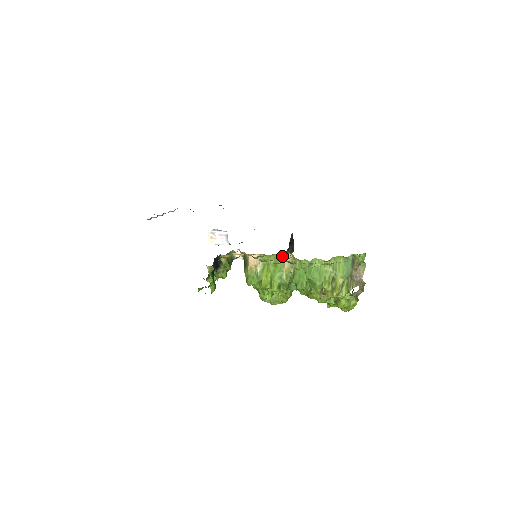
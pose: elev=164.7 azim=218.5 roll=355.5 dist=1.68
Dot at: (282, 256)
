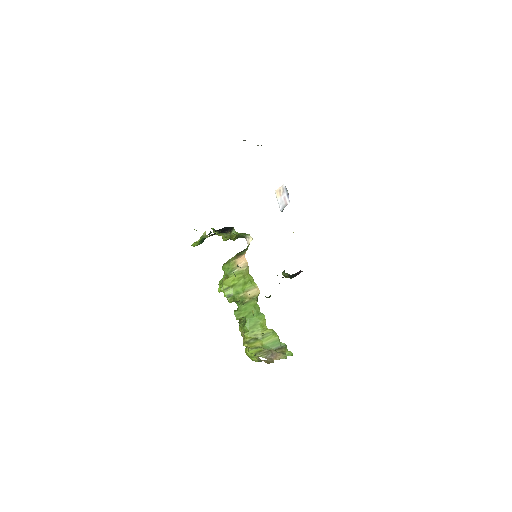
Dot at: (255, 285)
